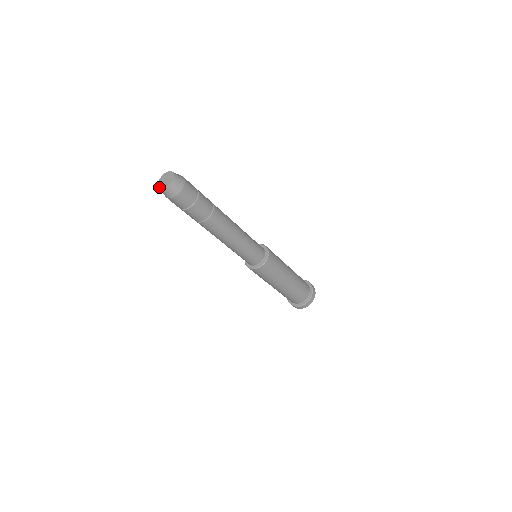
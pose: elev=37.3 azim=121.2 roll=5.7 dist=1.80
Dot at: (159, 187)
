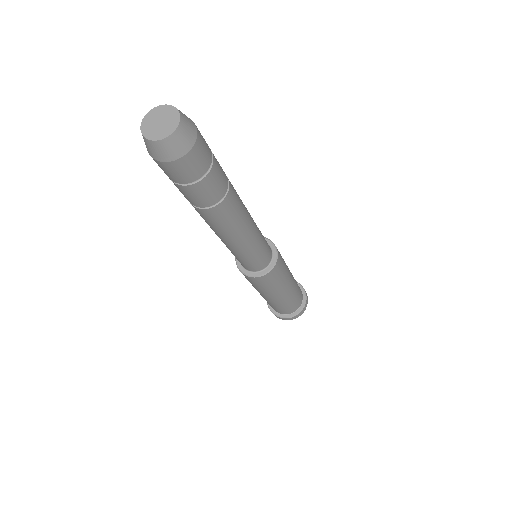
Dot at: (150, 139)
